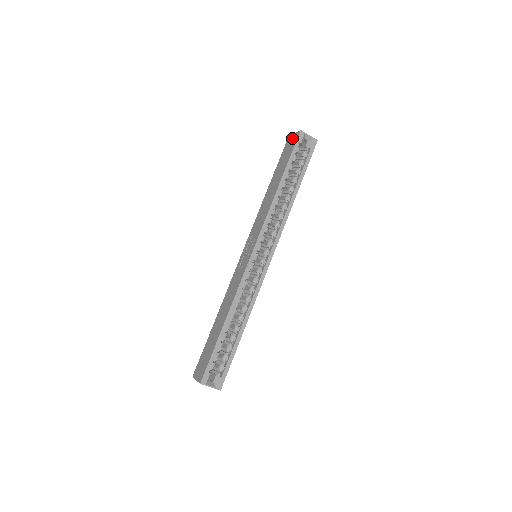
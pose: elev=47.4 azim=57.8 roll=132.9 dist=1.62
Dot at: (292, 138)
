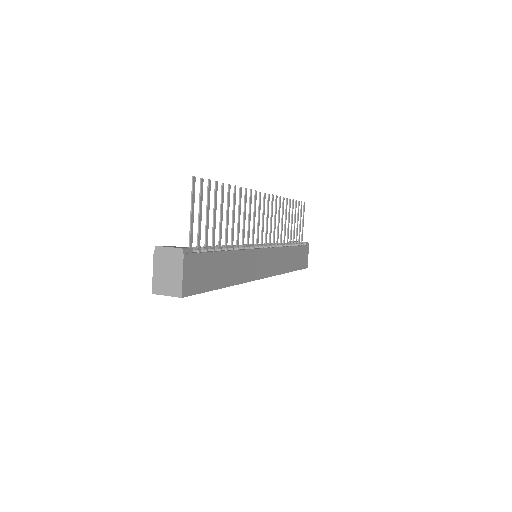
Dot at: occluded
